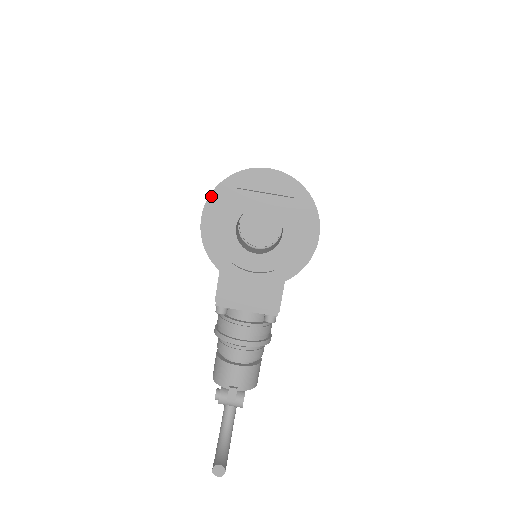
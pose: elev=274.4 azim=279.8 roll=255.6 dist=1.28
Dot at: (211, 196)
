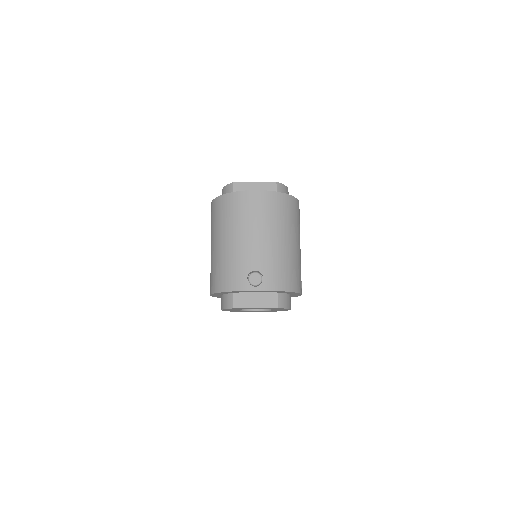
Dot at: (214, 294)
